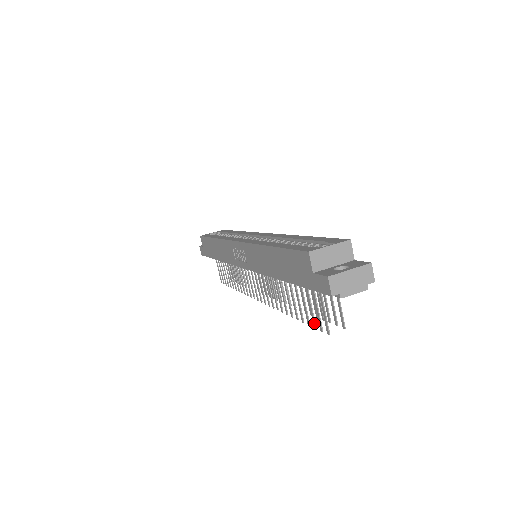
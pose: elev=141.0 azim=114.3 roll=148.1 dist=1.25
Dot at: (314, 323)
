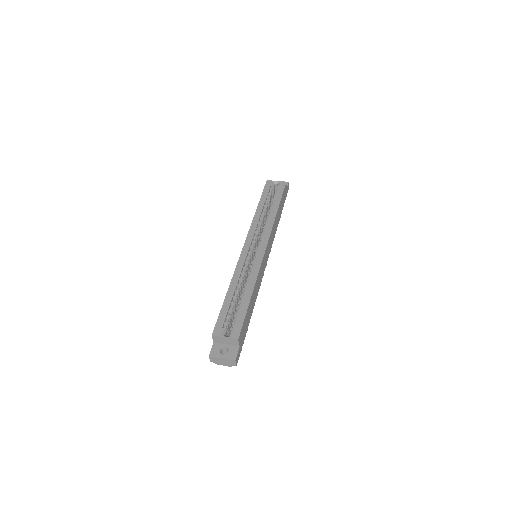
Dot at: occluded
